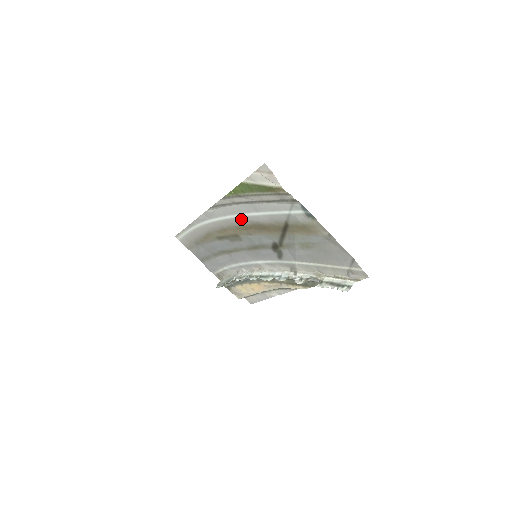
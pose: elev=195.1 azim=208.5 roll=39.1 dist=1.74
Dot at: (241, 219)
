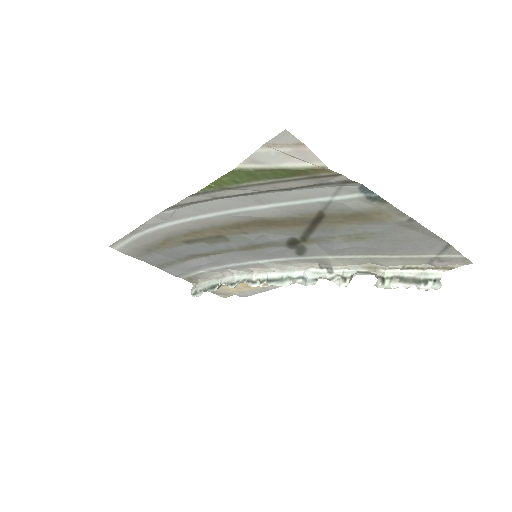
Dot at: (228, 217)
